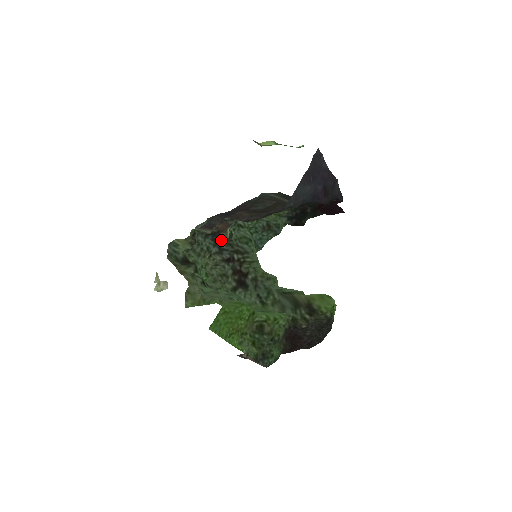
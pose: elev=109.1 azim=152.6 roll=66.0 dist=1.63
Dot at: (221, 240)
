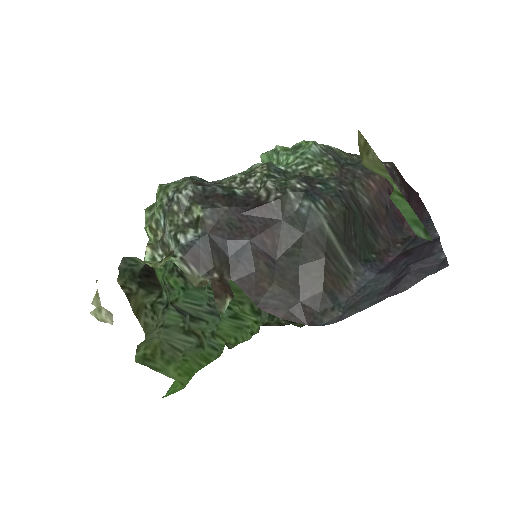
Dot at: occluded
